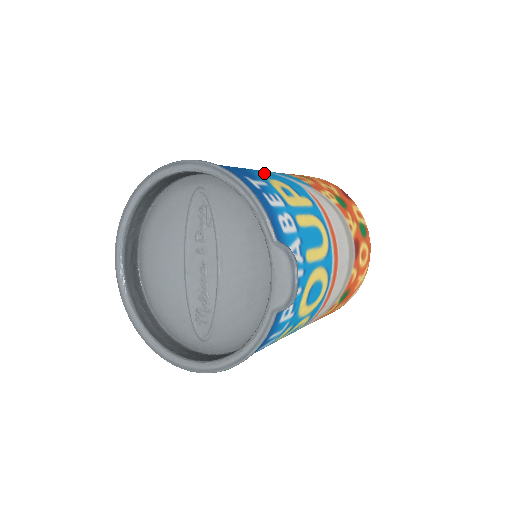
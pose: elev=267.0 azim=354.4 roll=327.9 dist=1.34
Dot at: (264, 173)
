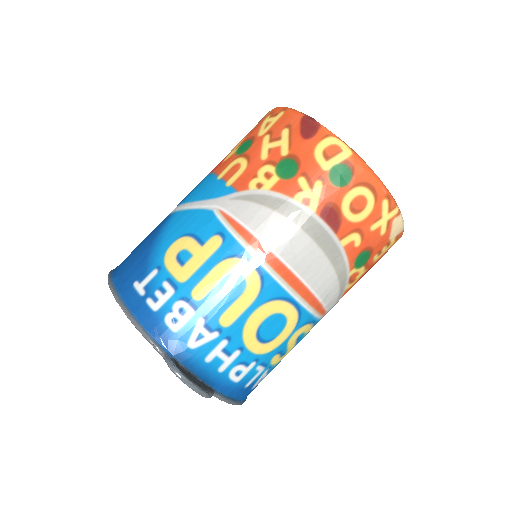
Dot at: (171, 230)
